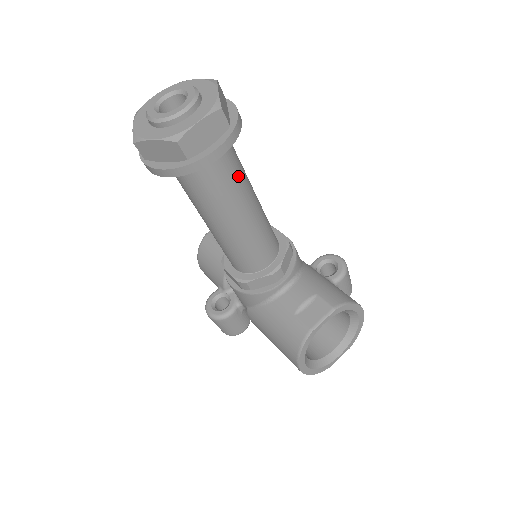
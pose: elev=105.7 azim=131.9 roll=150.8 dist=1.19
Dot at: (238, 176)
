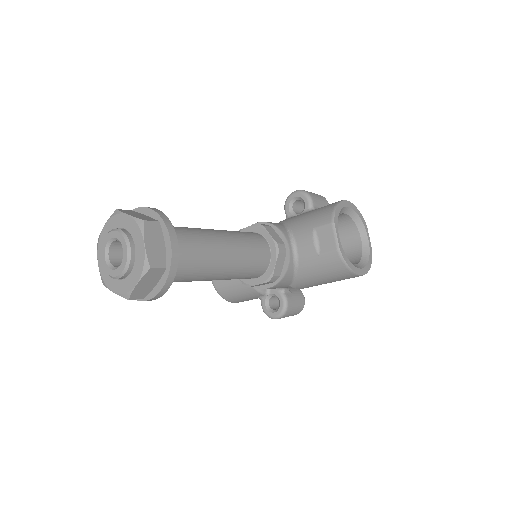
Dot at: (195, 236)
